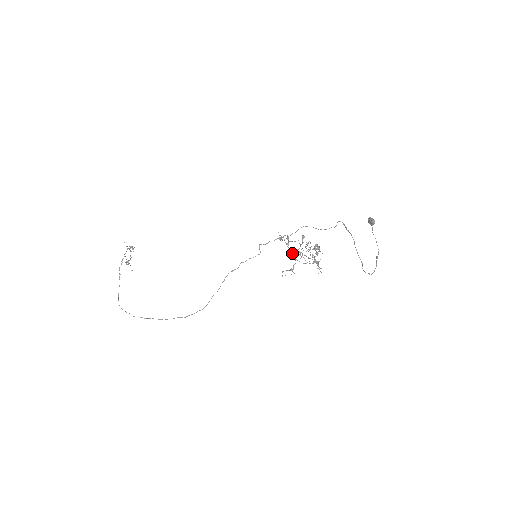
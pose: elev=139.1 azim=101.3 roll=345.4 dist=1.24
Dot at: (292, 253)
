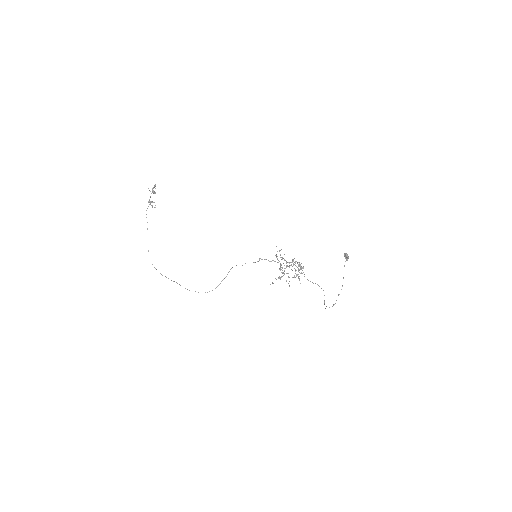
Dot at: (282, 268)
